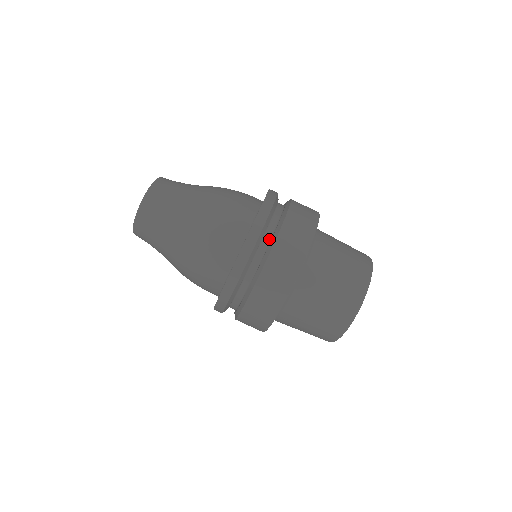
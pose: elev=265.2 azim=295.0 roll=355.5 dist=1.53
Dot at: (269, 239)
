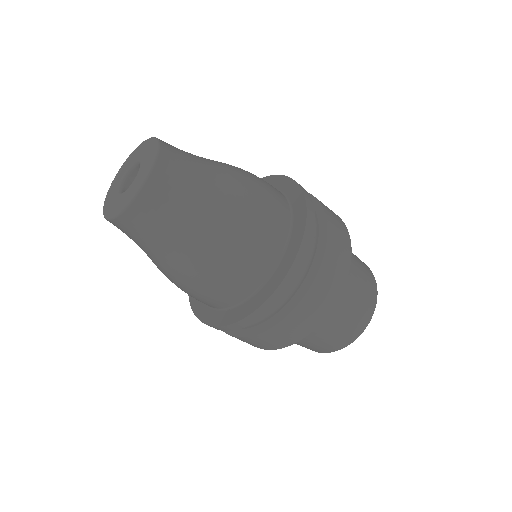
Dot at: (305, 267)
